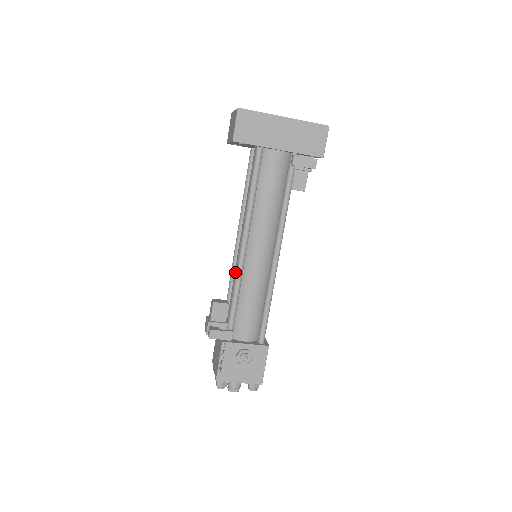
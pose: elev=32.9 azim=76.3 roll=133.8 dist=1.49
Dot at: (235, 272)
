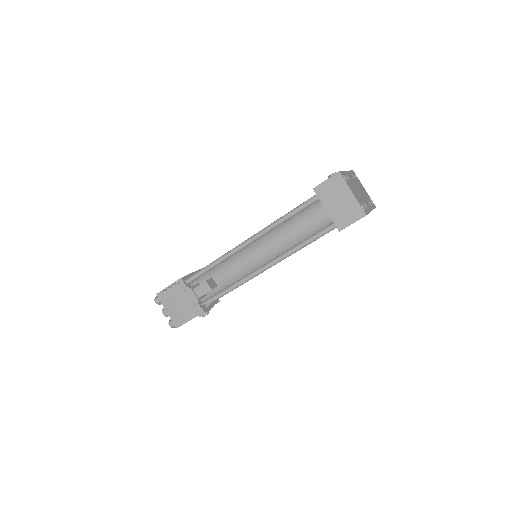
Dot at: (238, 269)
